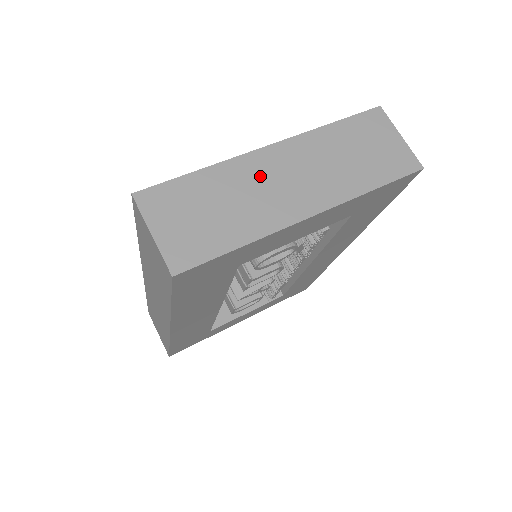
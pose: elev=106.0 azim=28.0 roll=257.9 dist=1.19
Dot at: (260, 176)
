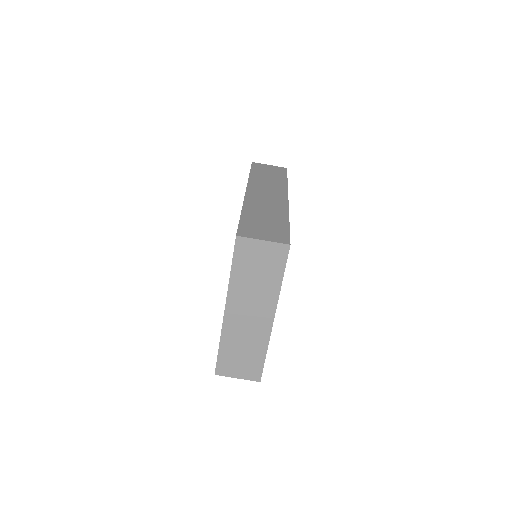
Dot at: (238, 326)
